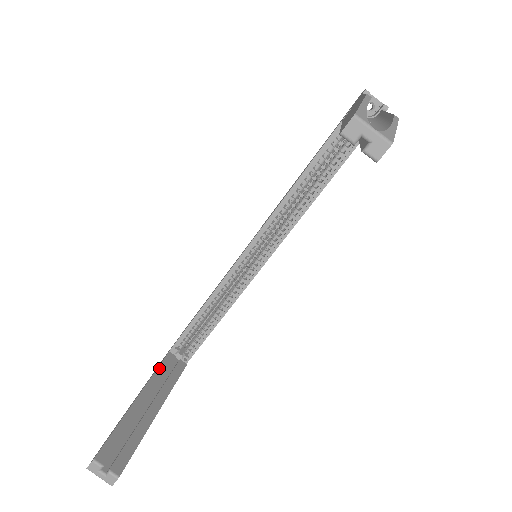
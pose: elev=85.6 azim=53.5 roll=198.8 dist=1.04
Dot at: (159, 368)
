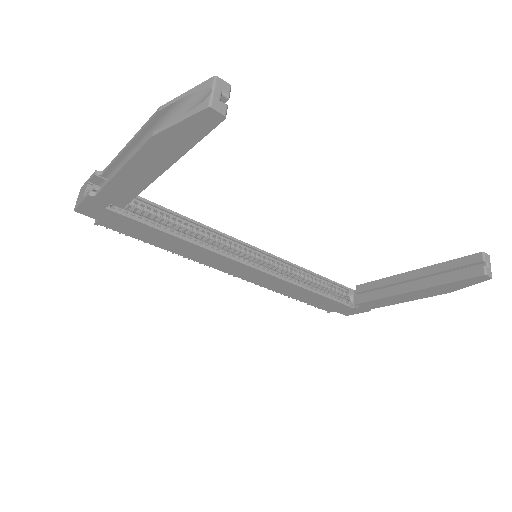
Dot at: occluded
